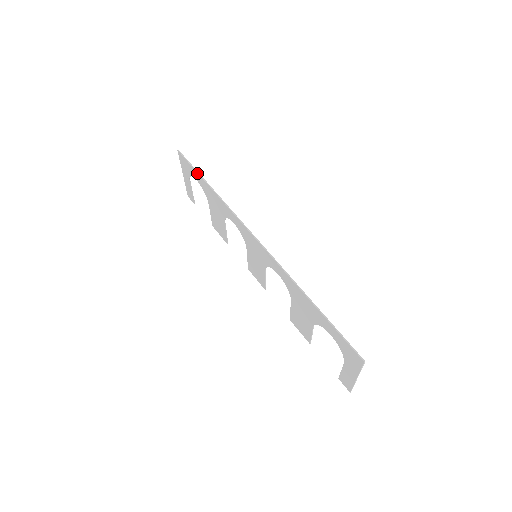
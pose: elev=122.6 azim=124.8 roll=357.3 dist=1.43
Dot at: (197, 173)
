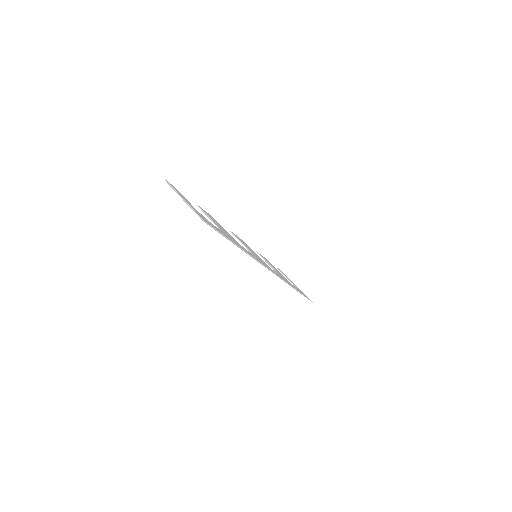
Dot at: (226, 238)
